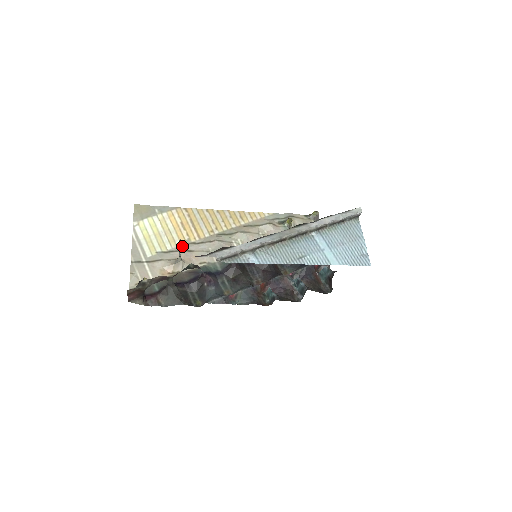
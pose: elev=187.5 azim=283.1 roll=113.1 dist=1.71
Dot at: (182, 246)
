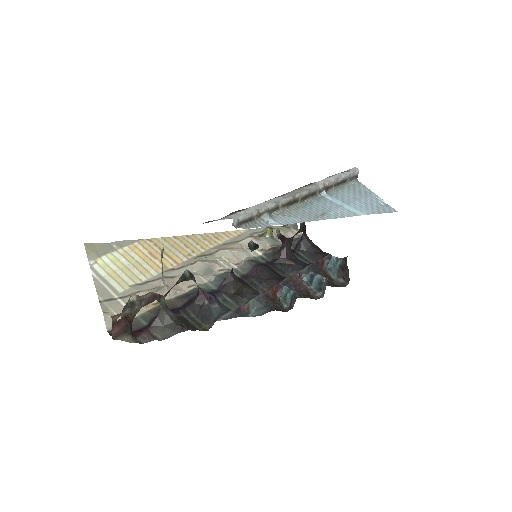
Dot at: (159, 274)
